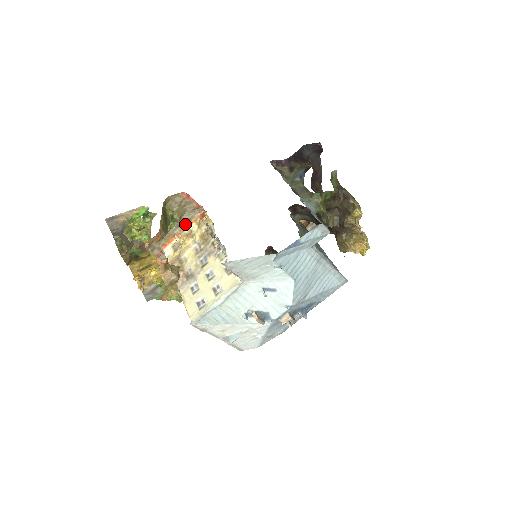
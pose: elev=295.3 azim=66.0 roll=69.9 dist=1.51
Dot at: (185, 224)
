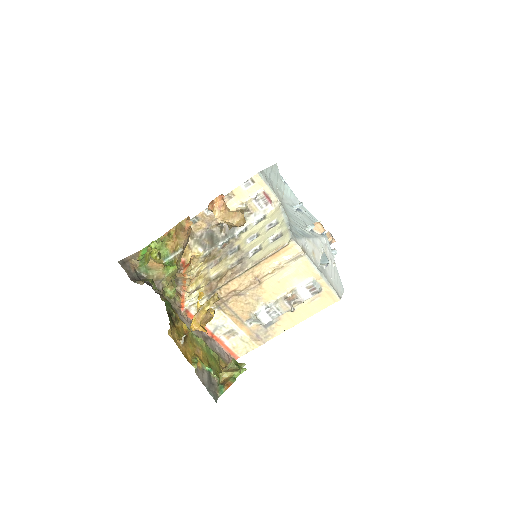
Dot at: (180, 276)
